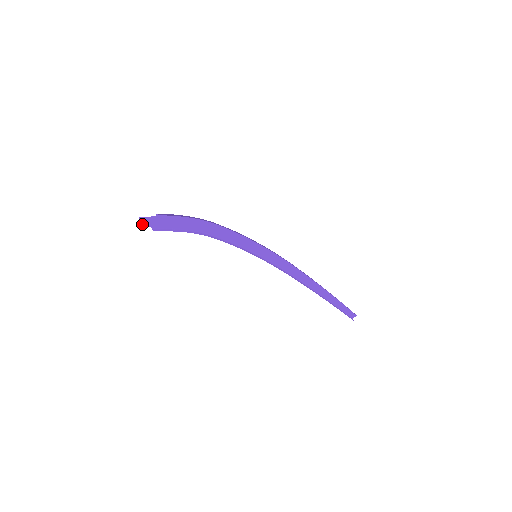
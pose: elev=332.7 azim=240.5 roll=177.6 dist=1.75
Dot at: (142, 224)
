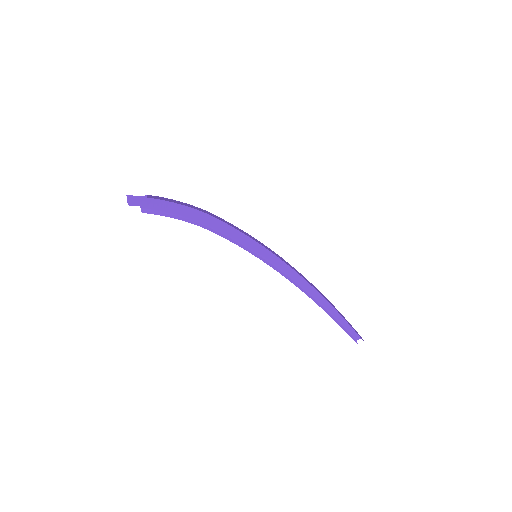
Dot at: (130, 202)
